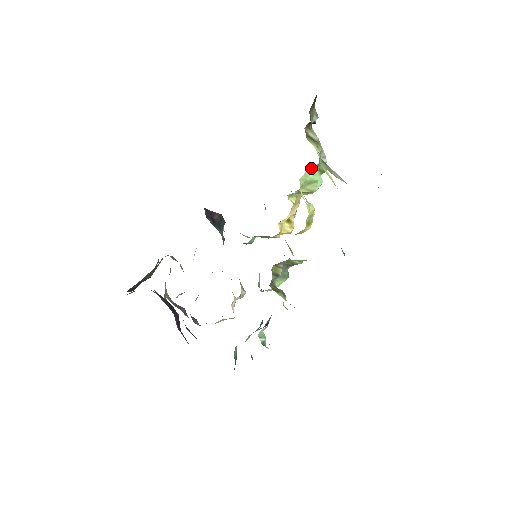
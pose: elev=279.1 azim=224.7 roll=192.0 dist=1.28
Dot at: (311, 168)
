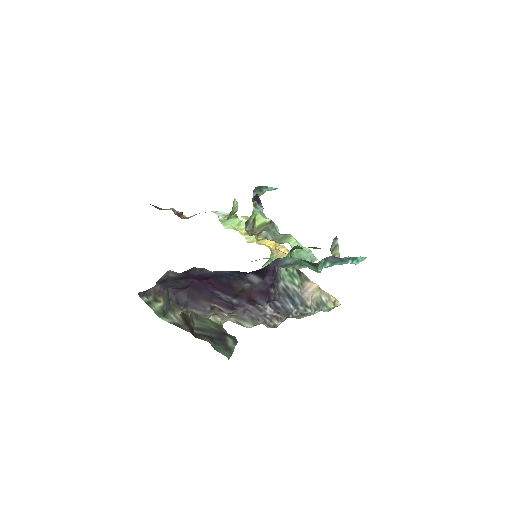
Dot at: (224, 222)
